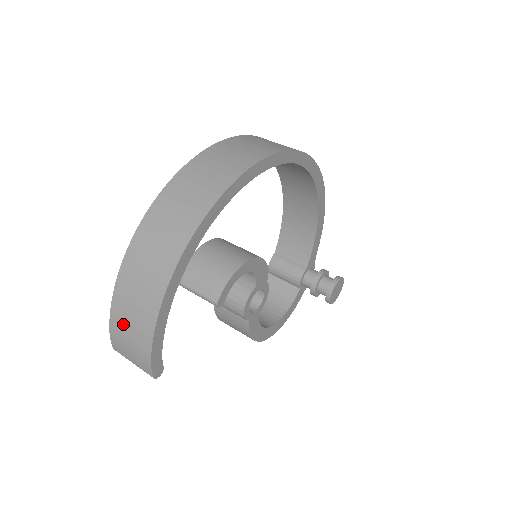
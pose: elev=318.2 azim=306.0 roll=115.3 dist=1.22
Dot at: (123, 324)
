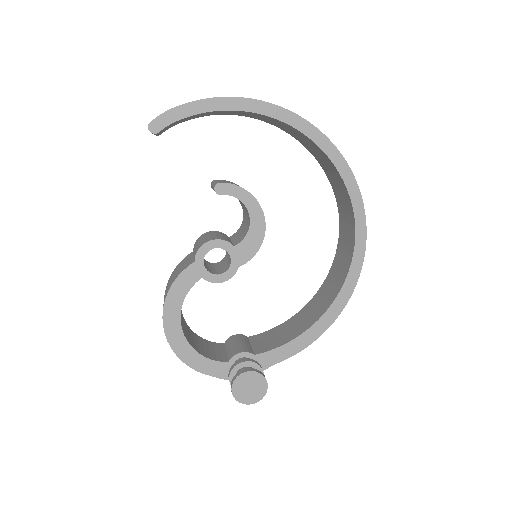
Dot at: occluded
